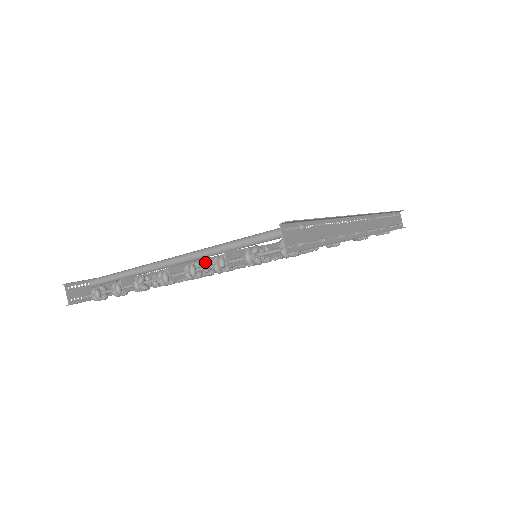
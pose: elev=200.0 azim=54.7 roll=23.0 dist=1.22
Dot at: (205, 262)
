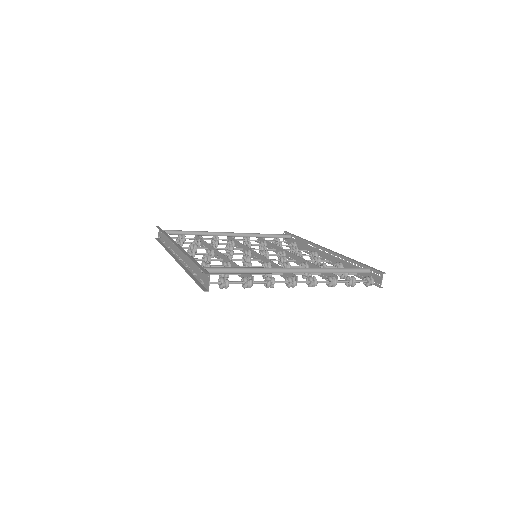
Dot at: occluded
